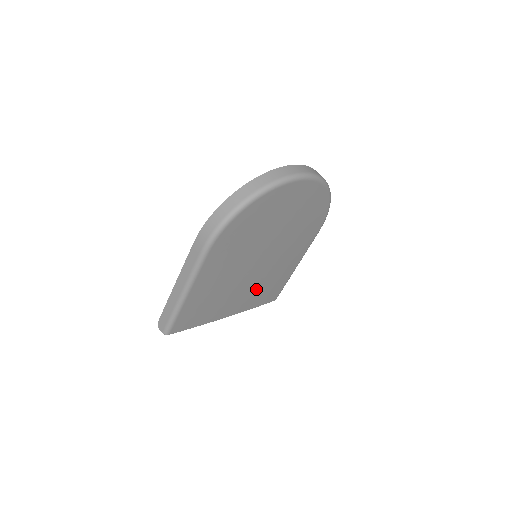
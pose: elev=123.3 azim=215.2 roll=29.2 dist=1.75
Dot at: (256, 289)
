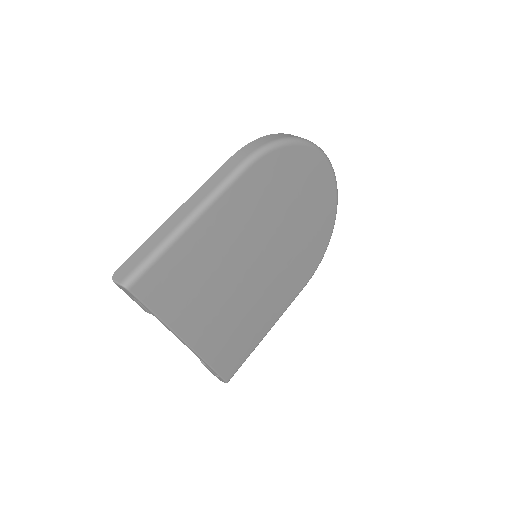
Dot at: (233, 319)
